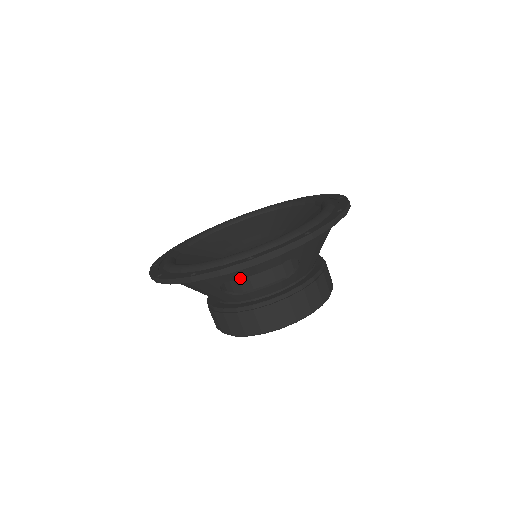
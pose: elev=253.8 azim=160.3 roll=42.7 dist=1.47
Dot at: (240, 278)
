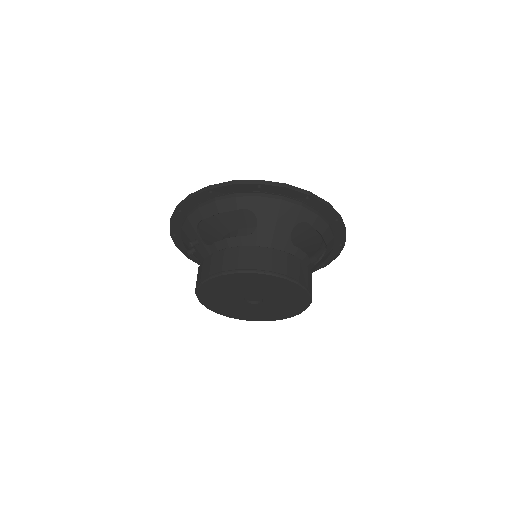
Dot at: (315, 227)
